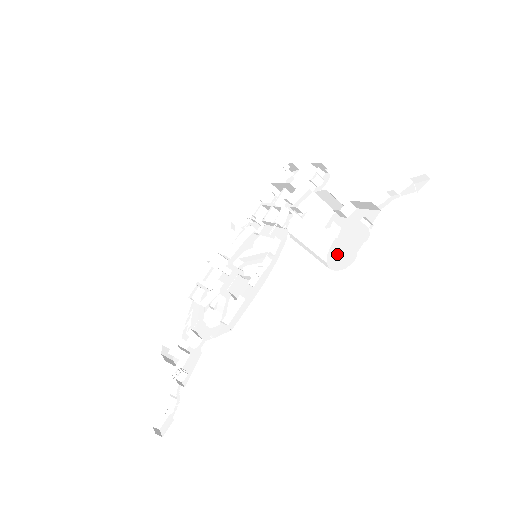
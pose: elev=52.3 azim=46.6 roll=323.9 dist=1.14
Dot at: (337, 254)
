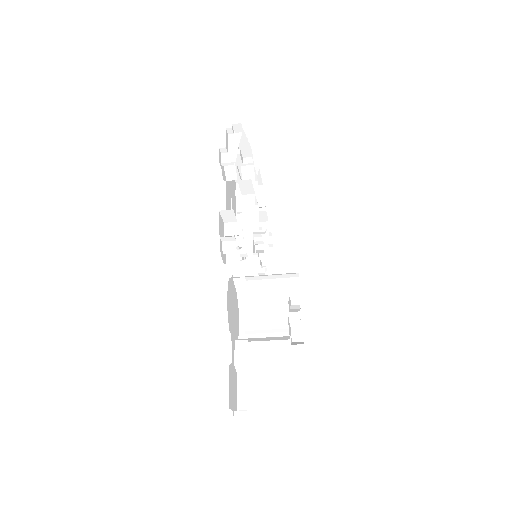
Dot at: occluded
